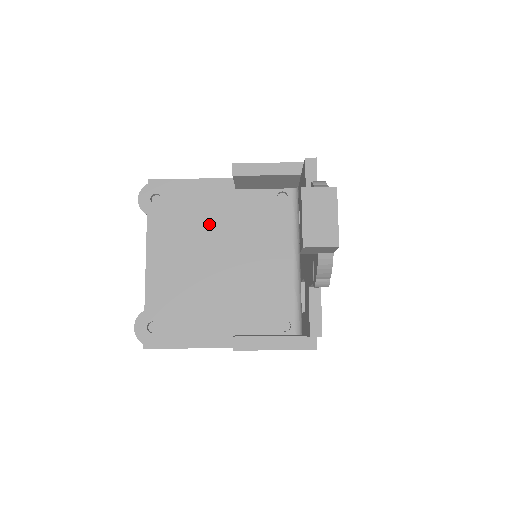
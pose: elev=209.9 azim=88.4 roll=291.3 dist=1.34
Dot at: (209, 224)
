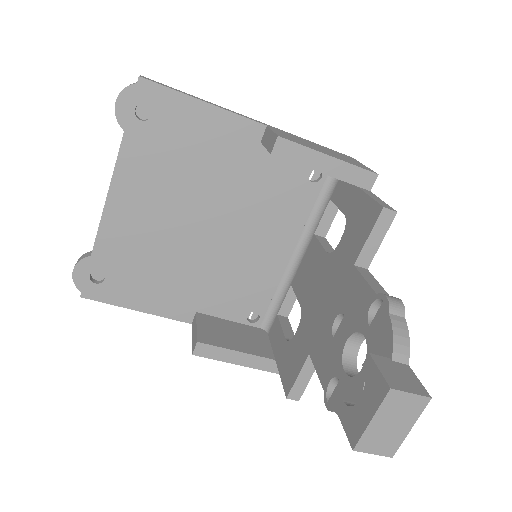
Dot at: (208, 177)
